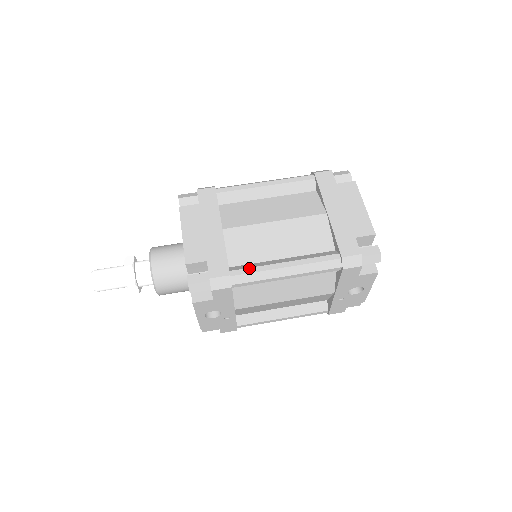
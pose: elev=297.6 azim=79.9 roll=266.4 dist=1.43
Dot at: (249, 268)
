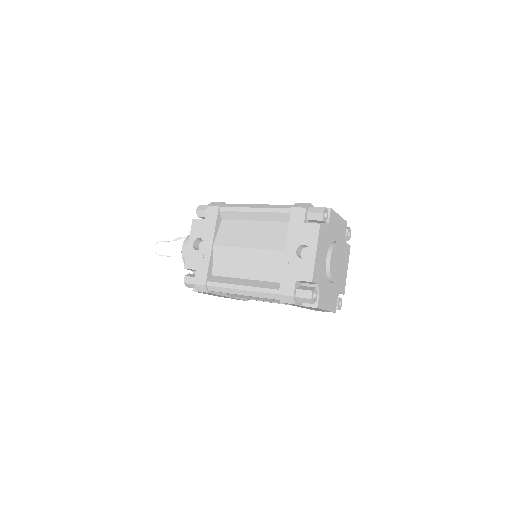
Dot at: occluded
